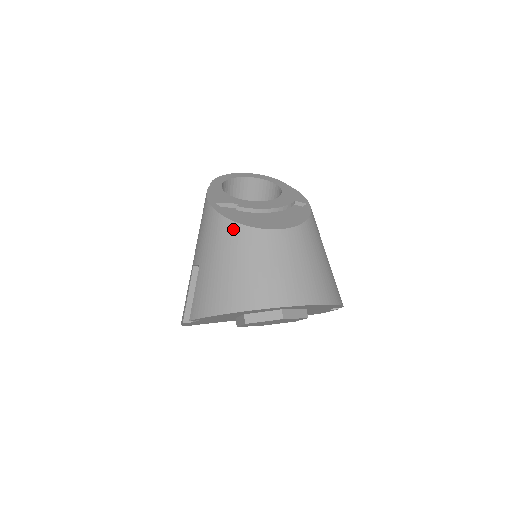
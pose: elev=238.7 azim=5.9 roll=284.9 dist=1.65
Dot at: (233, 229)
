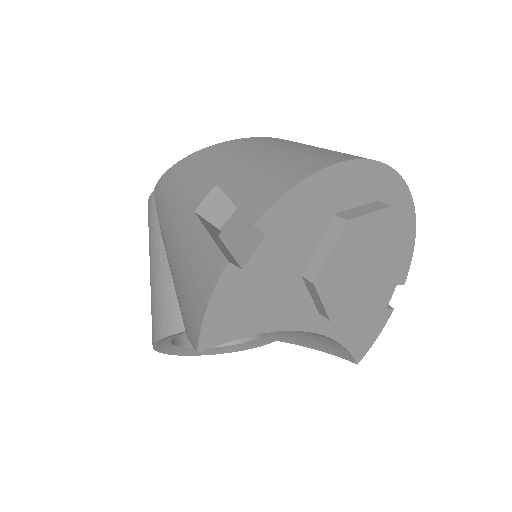
Dot at: (251, 139)
